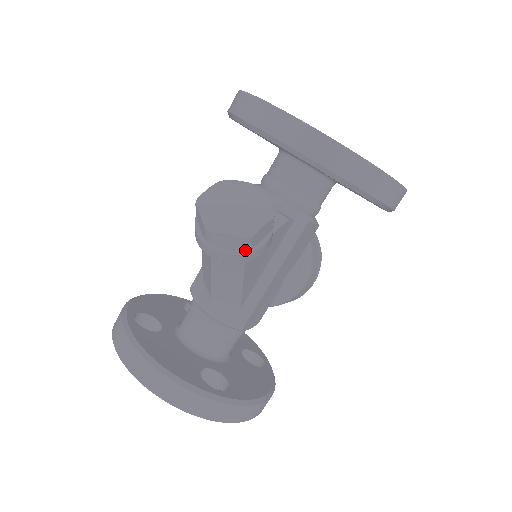
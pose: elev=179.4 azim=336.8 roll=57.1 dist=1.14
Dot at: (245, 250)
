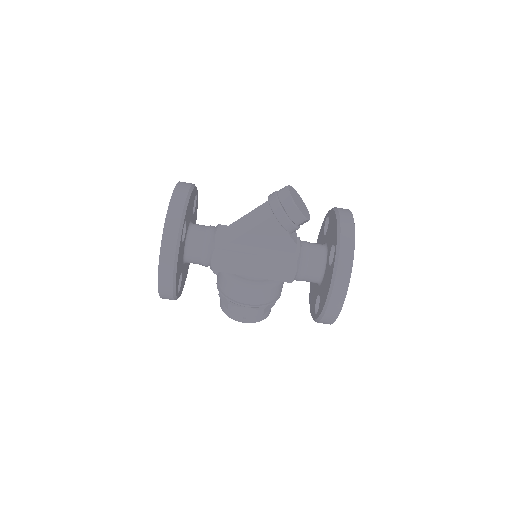
Dot at: (283, 208)
